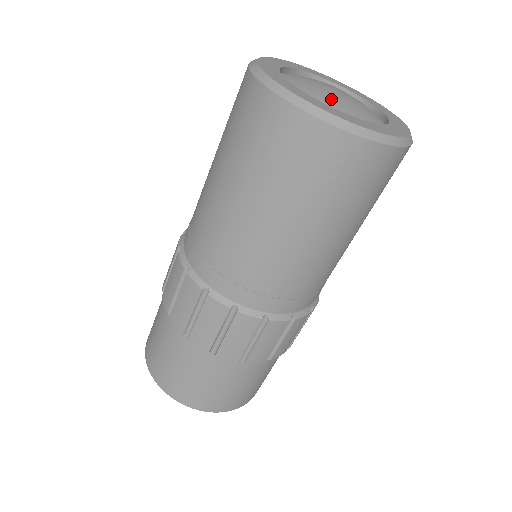
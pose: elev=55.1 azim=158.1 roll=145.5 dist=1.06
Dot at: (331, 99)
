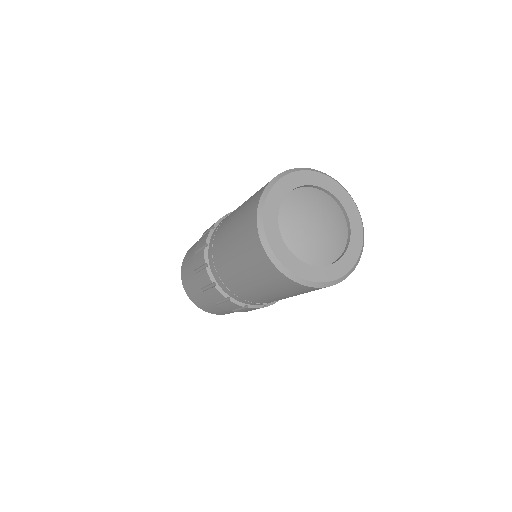
Dot at: (320, 248)
